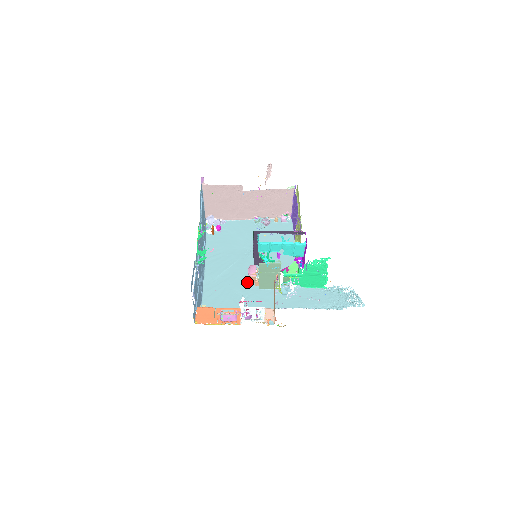
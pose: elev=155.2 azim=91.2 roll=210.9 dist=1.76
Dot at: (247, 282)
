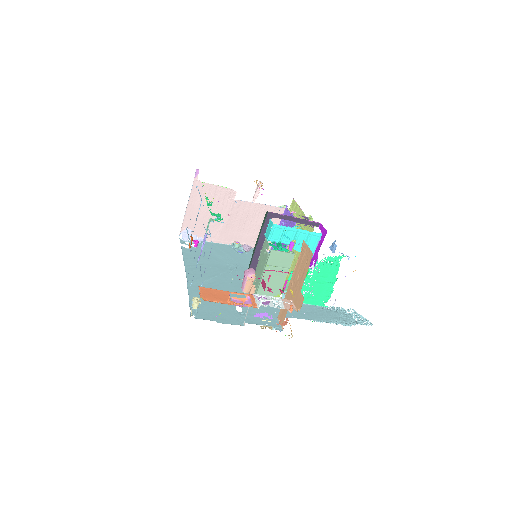
Dot at: (239, 291)
